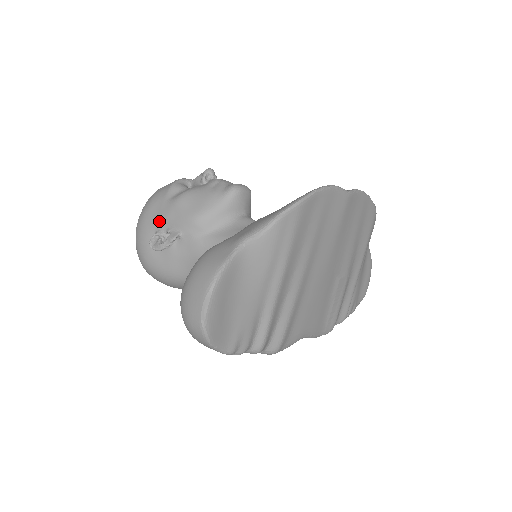
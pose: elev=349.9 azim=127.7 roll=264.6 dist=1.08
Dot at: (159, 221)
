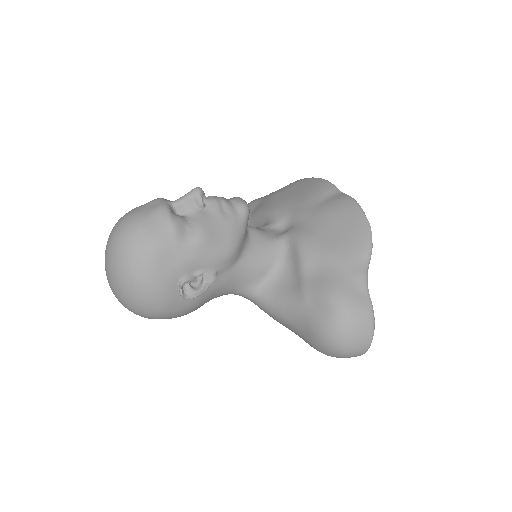
Dot at: (182, 268)
